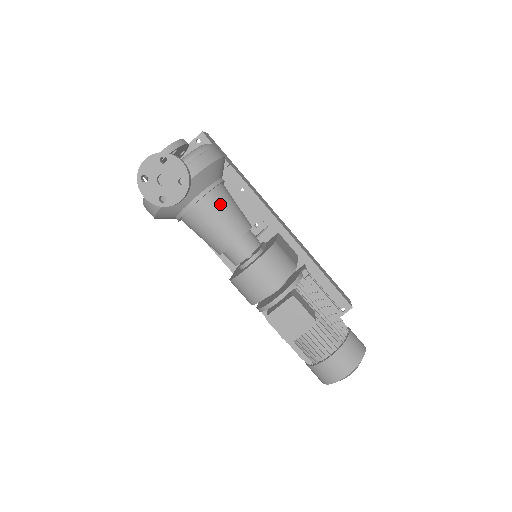
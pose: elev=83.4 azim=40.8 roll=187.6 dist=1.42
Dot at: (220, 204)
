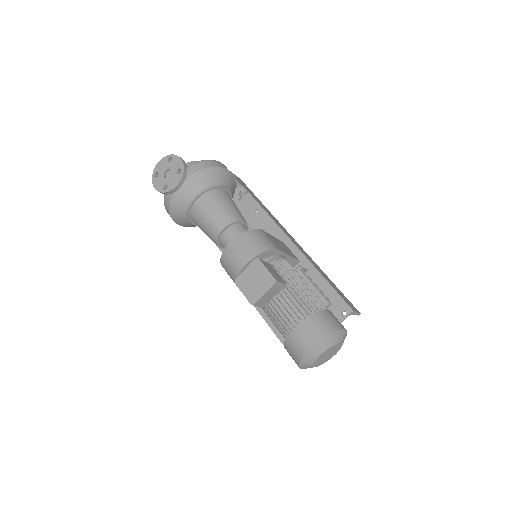
Dot at: (216, 199)
